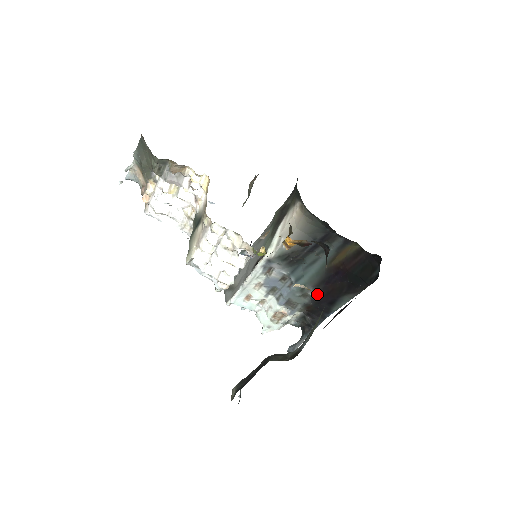
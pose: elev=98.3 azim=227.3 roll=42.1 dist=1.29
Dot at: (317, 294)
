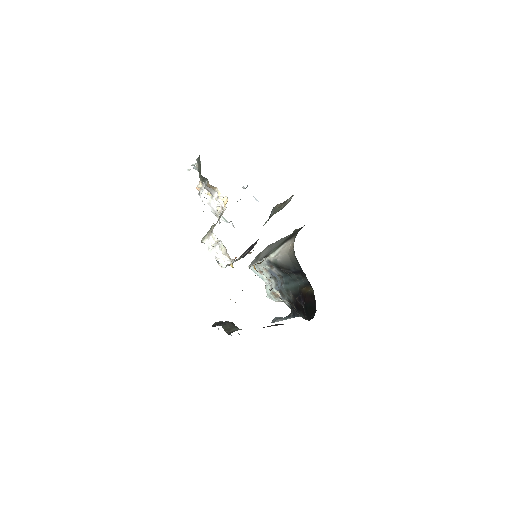
Dot at: (293, 300)
